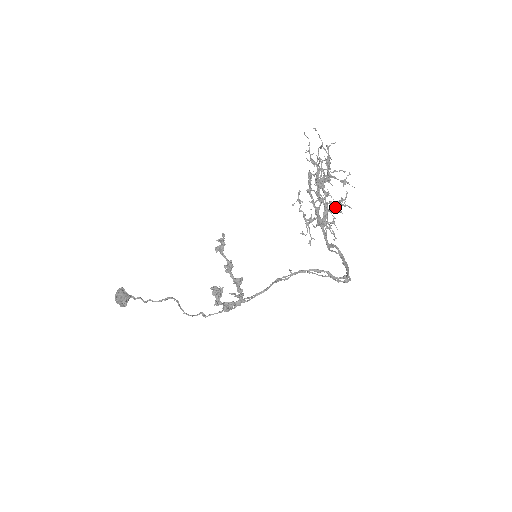
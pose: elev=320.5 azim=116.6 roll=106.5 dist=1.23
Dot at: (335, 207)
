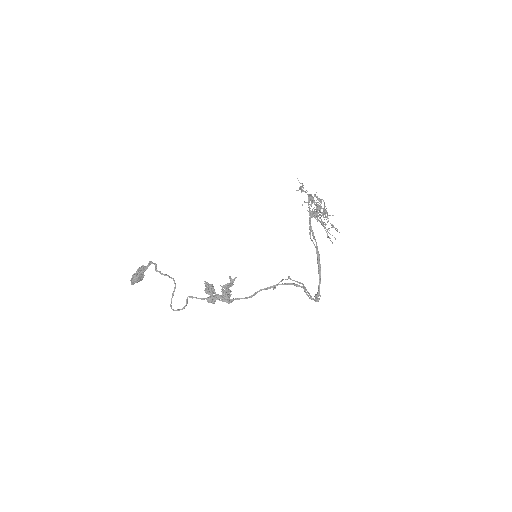
Dot at: (322, 221)
